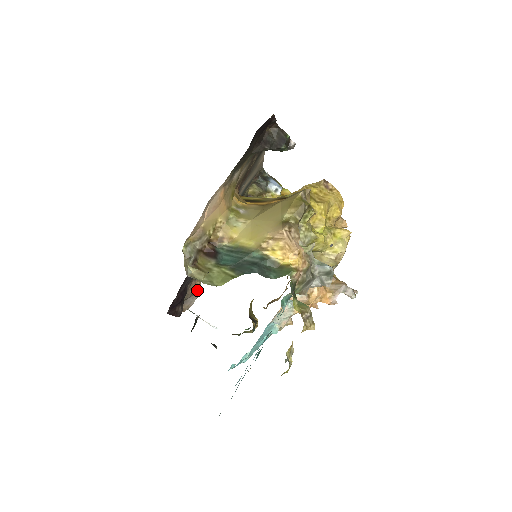
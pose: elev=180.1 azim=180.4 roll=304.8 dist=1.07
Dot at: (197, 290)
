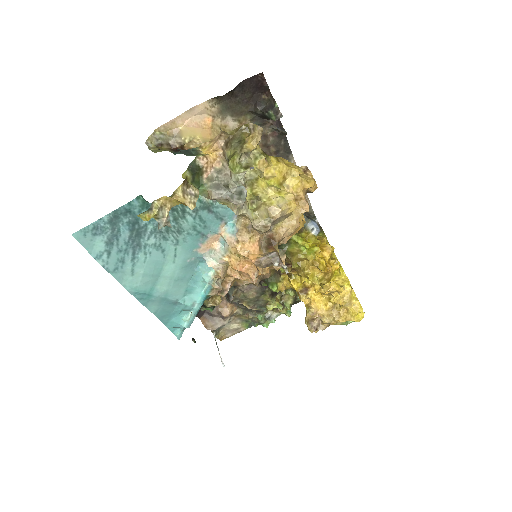
Dot at: (225, 312)
